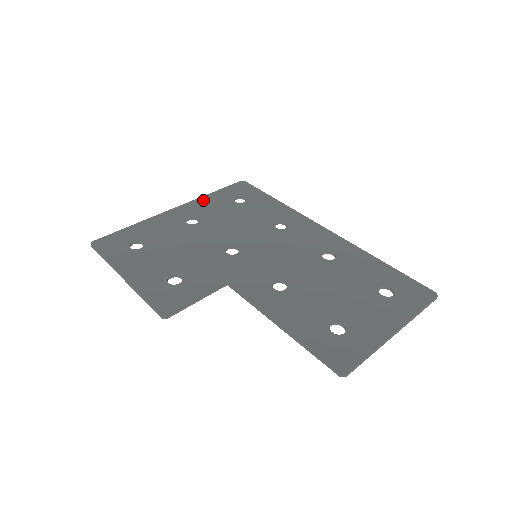
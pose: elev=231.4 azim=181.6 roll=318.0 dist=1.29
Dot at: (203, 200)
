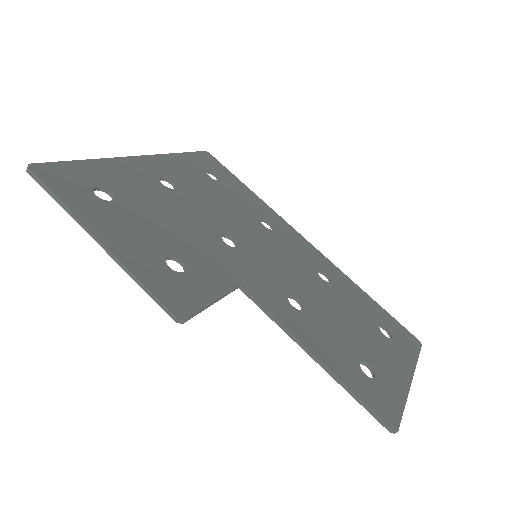
Dot at: (171, 159)
